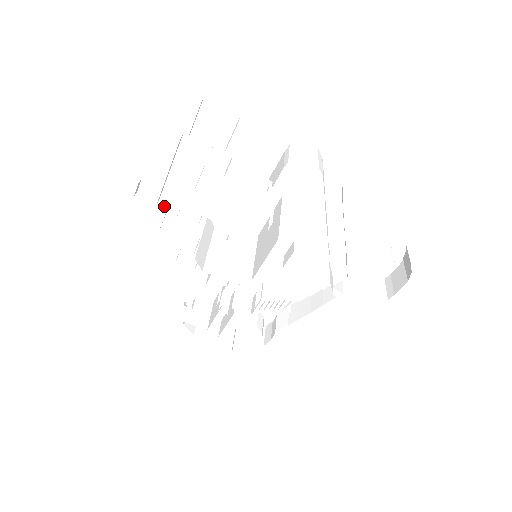
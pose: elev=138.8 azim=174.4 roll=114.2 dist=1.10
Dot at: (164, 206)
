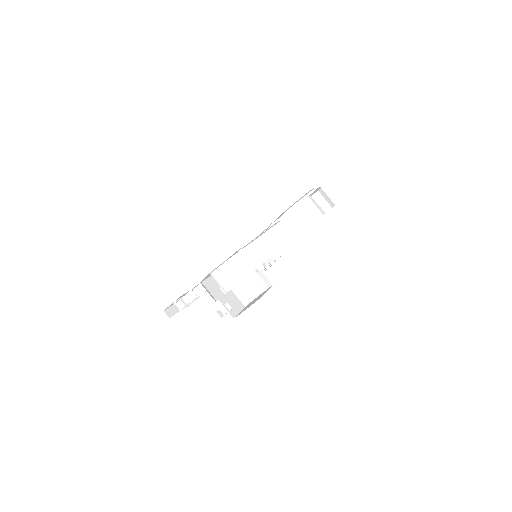
Dot at: occluded
